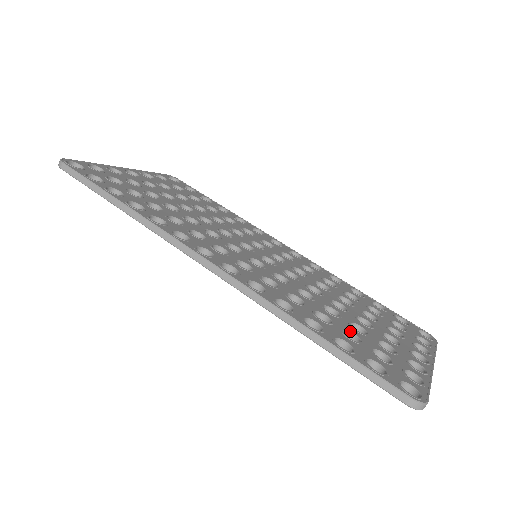
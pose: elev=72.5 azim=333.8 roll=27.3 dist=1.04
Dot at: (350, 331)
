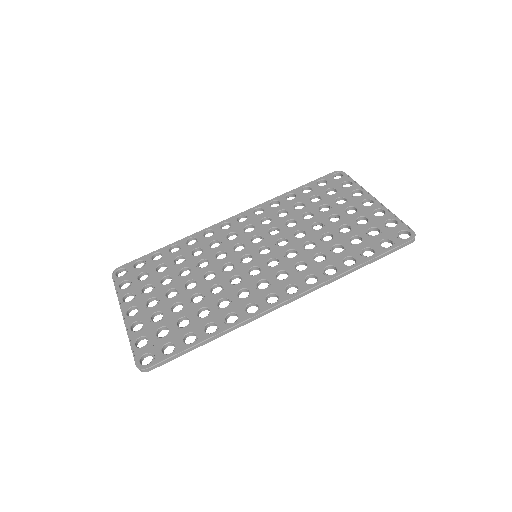
Dot at: (350, 238)
